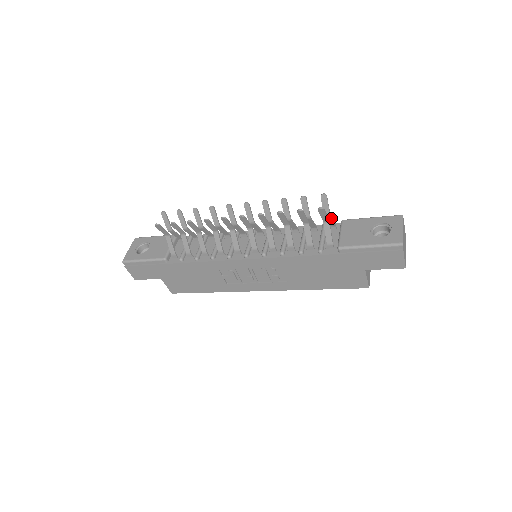
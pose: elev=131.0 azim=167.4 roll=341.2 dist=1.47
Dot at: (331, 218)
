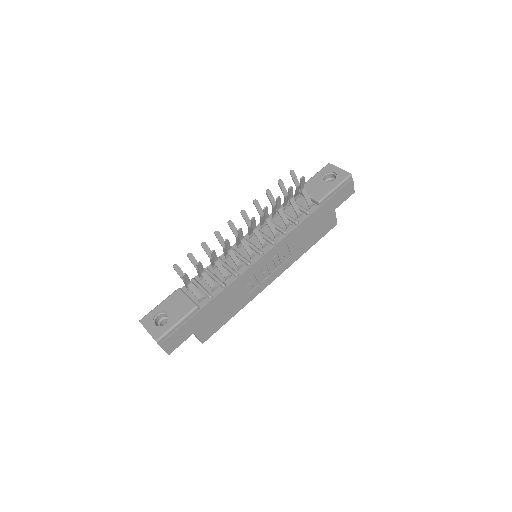
Dot at: (299, 187)
